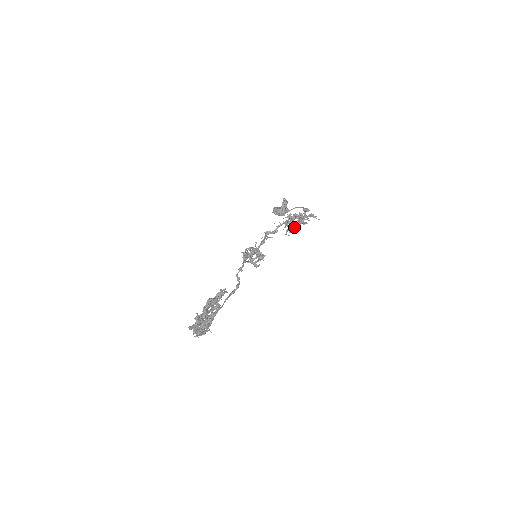
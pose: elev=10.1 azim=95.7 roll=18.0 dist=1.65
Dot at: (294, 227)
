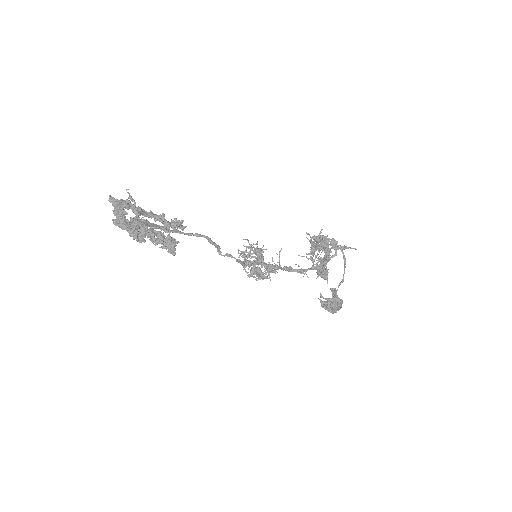
Dot at: (313, 244)
